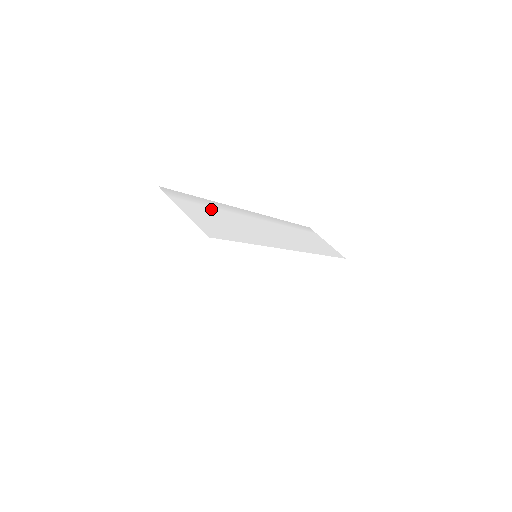
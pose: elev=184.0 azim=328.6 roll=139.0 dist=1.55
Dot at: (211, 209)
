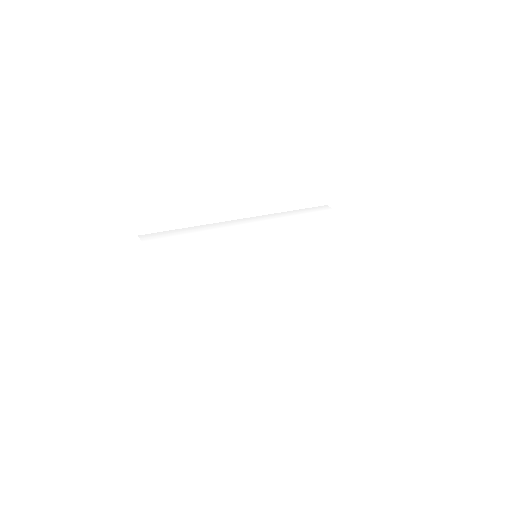
Dot at: (190, 239)
